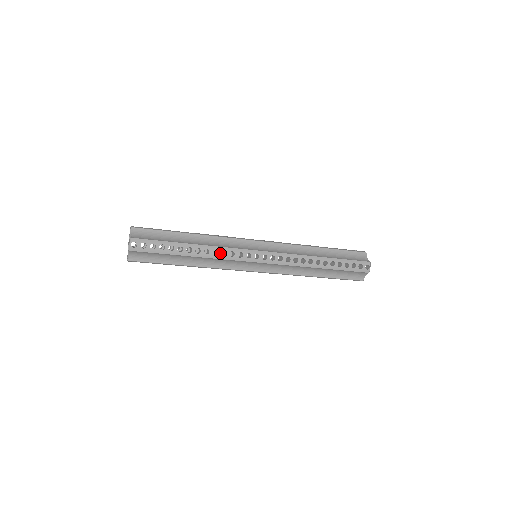
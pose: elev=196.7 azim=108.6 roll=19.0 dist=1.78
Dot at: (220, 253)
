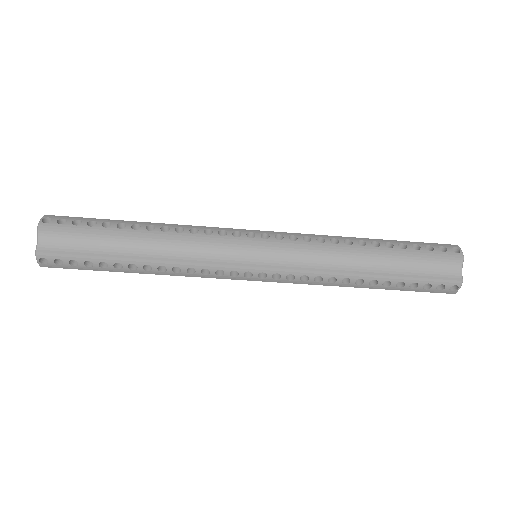
Dot at: (188, 231)
